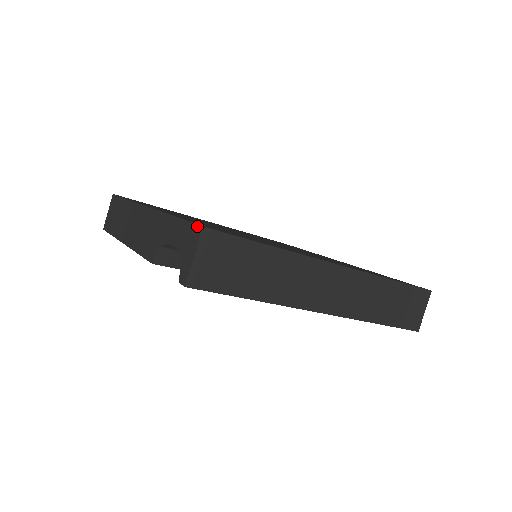
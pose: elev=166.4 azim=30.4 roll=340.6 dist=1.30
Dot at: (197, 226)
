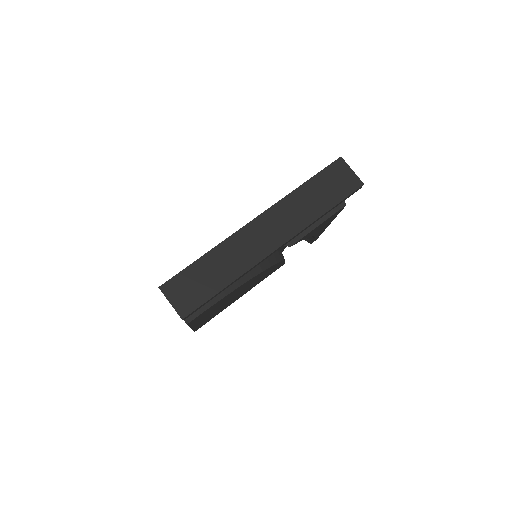
Dot at: occluded
